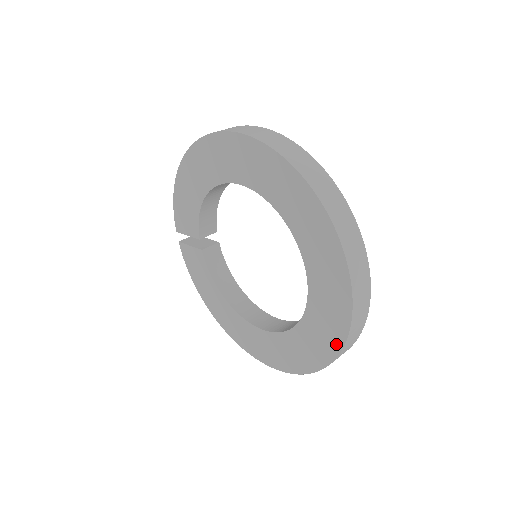
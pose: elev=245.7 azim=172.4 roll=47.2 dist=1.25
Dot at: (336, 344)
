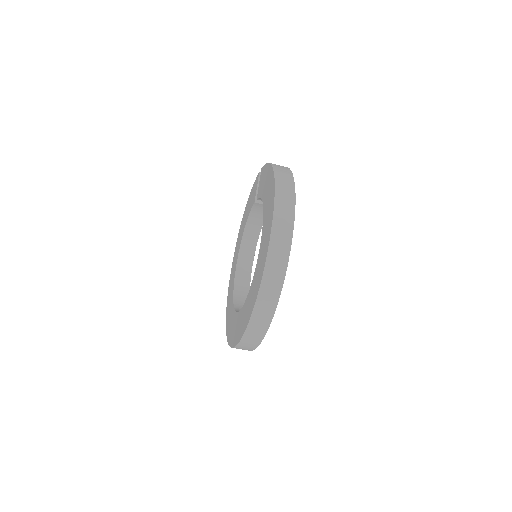
Dot at: (228, 334)
